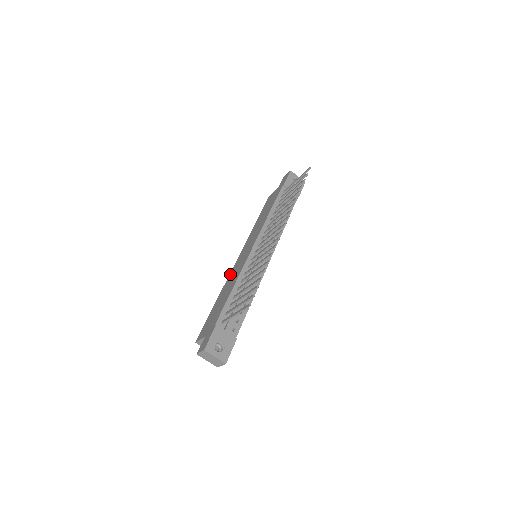
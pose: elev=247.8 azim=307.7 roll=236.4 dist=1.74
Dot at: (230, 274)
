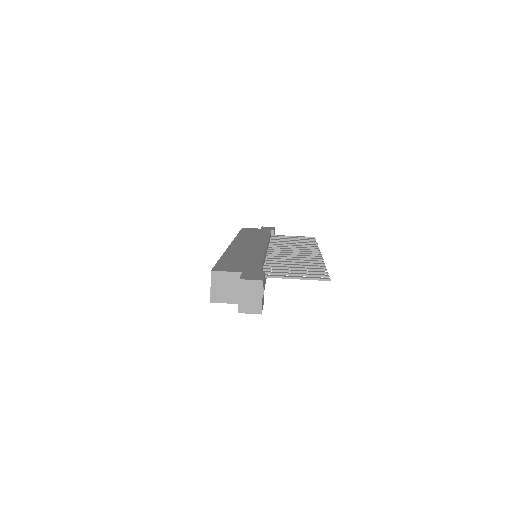
Dot at: (231, 248)
